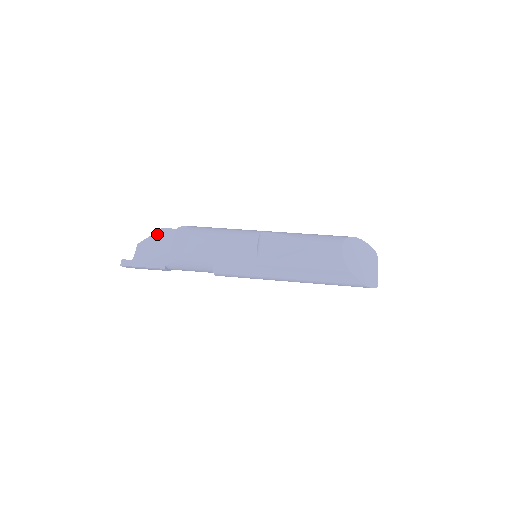
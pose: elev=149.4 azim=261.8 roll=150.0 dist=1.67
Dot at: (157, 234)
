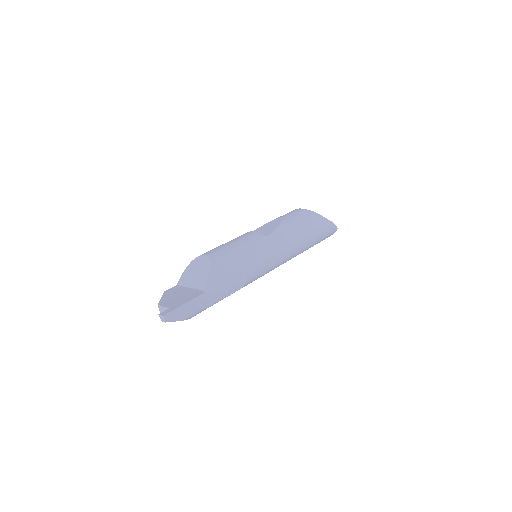
Dot at: (166, 294)
